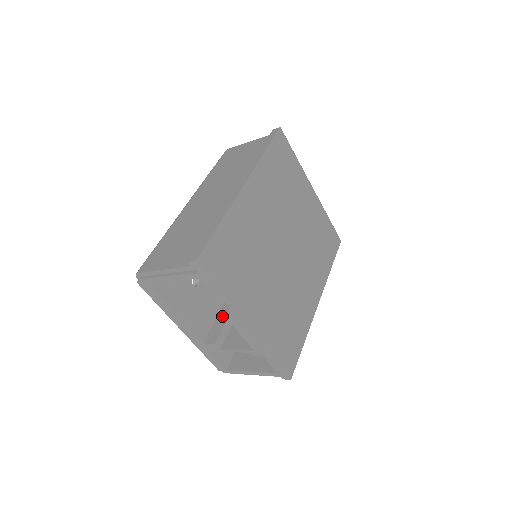
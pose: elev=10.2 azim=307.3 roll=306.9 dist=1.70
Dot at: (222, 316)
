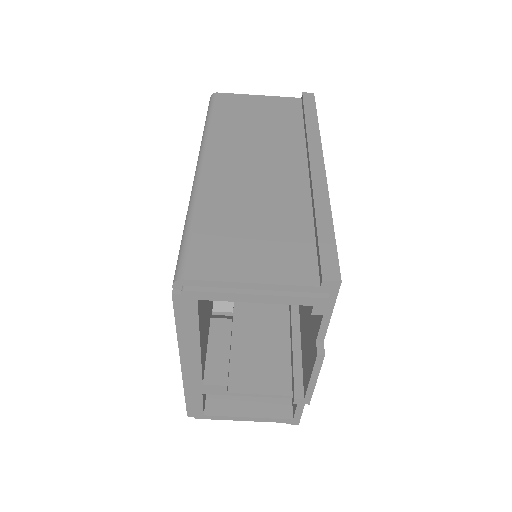
Dot at: (218, 340)
